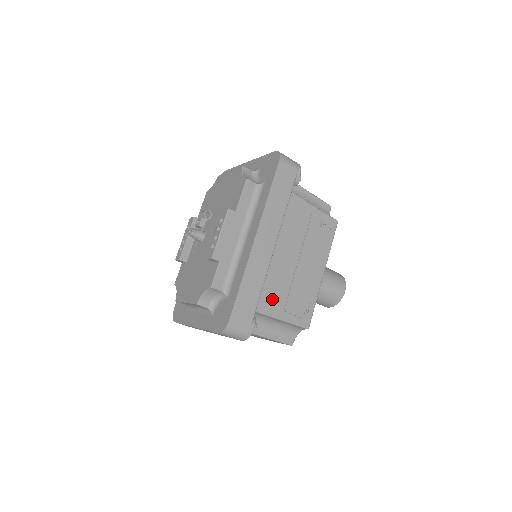
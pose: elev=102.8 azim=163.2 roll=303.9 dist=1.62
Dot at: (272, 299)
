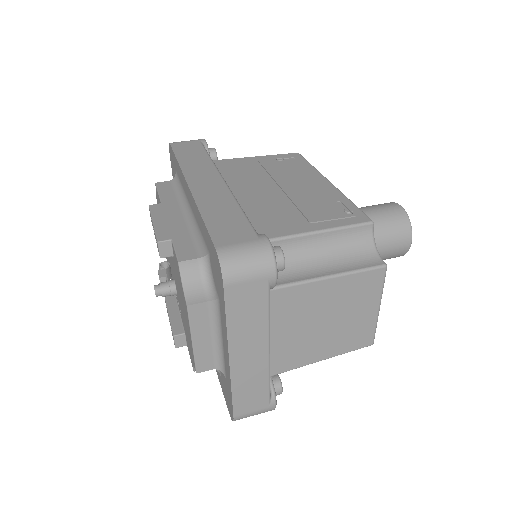
Dot at: (278, 223)
